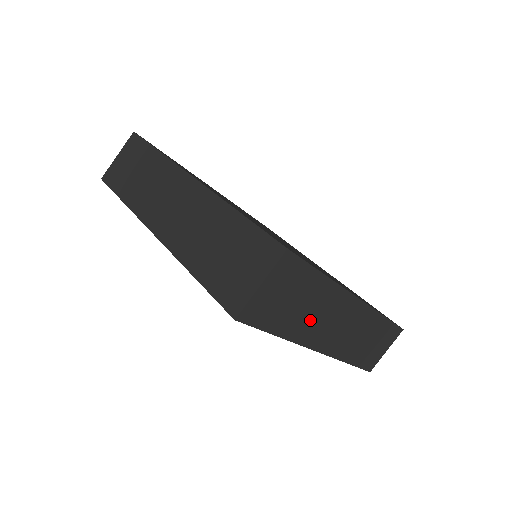
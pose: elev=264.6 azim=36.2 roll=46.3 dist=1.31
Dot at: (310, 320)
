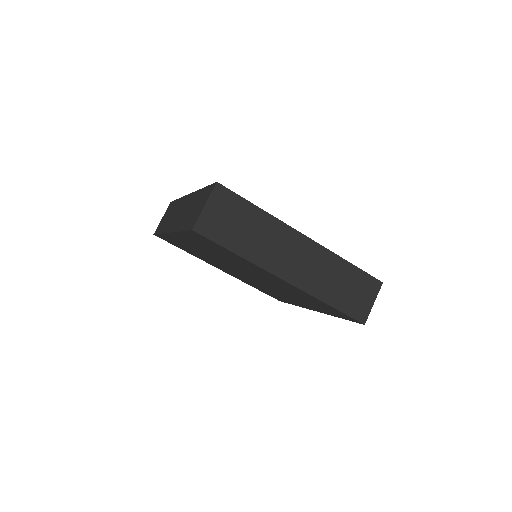
Dot at: (262, 246)
